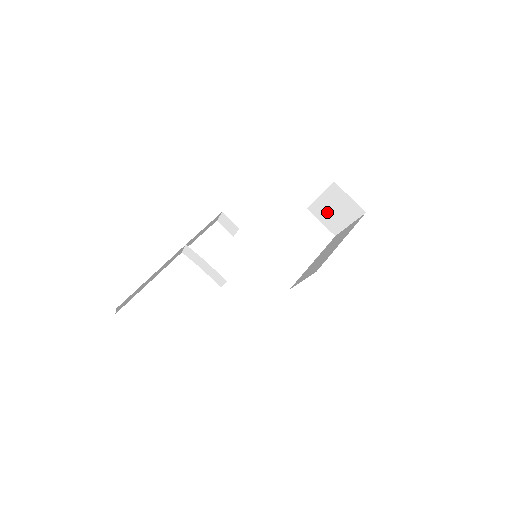
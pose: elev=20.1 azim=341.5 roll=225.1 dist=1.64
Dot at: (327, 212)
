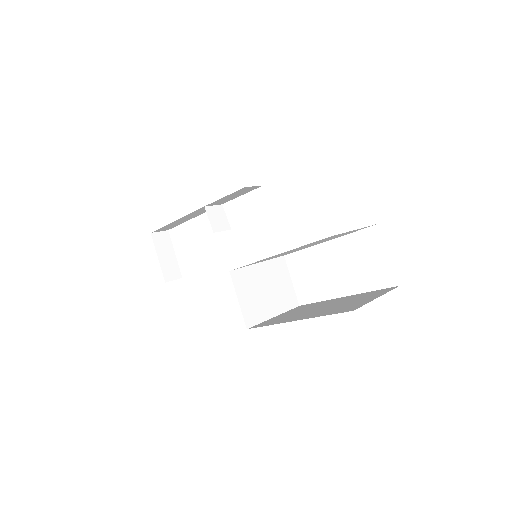
Dot at: occluded
